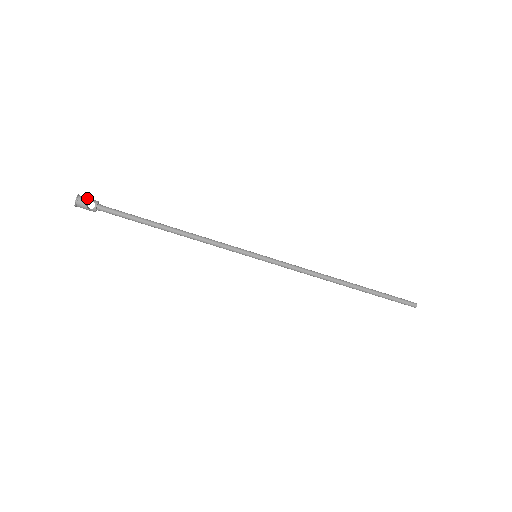
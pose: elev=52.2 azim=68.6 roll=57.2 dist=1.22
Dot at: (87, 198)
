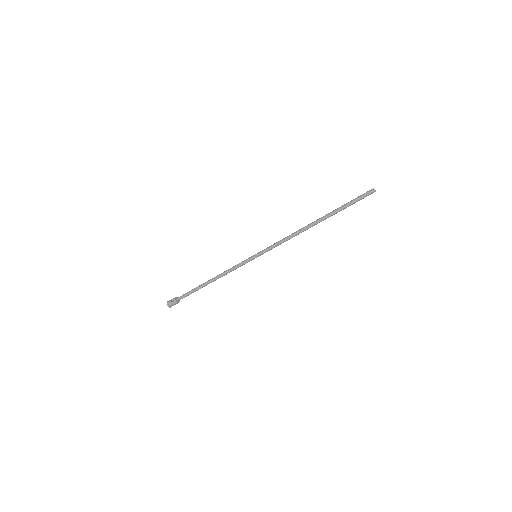
Dot at: (172, 299)
